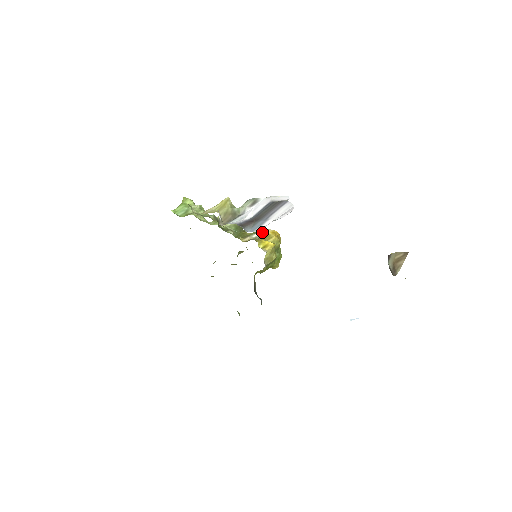
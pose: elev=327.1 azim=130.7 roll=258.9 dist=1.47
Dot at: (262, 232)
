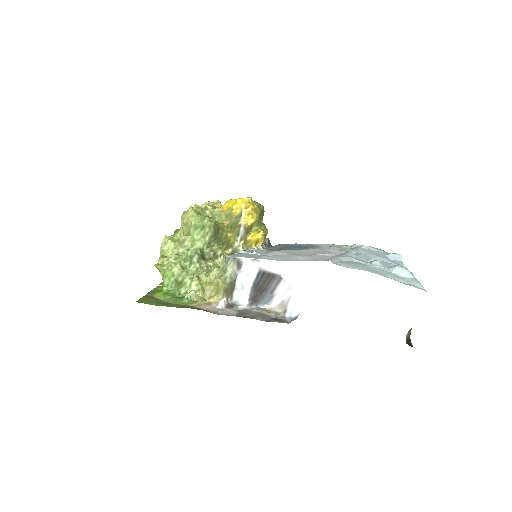
Dot at: (243, 231)
